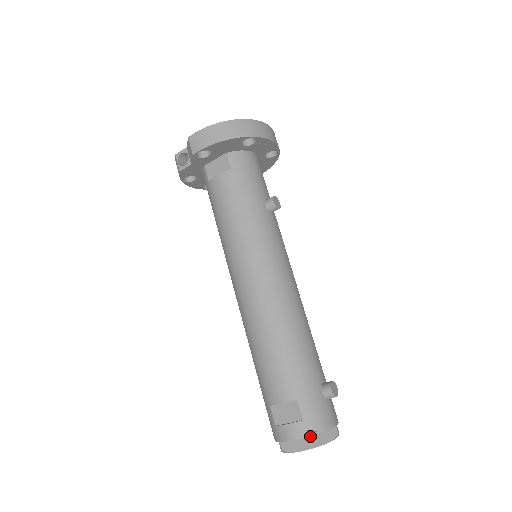
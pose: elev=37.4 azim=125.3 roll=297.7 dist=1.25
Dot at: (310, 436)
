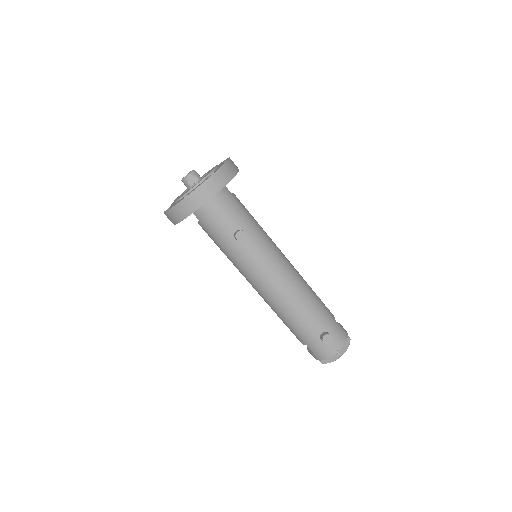
Dot at: (320, 360)
